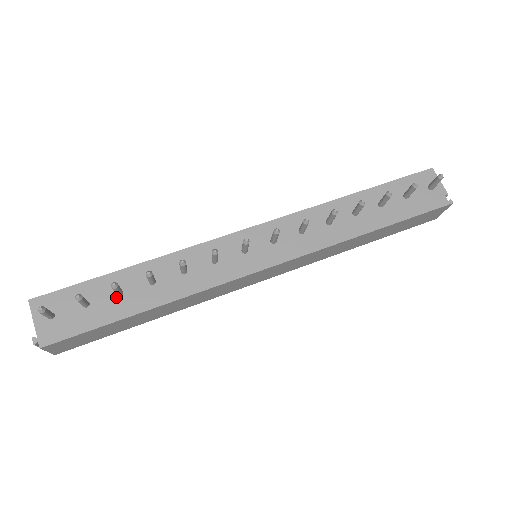
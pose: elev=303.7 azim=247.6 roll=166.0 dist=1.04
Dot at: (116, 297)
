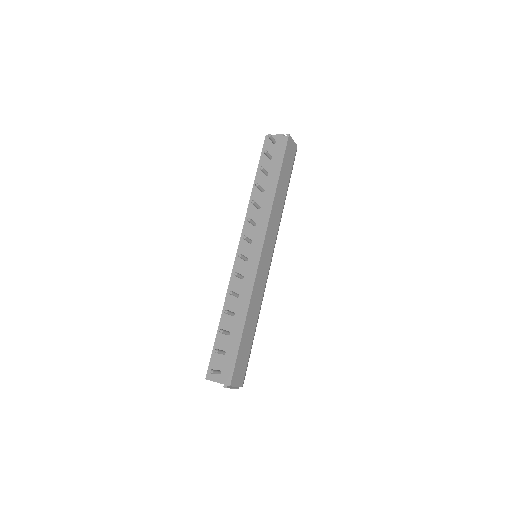
Dot at: (229, 336)
